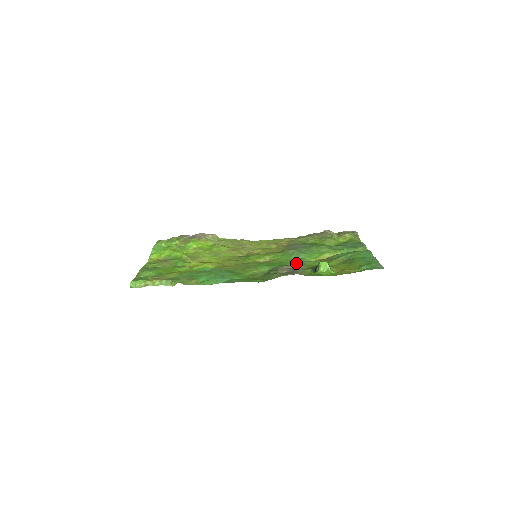
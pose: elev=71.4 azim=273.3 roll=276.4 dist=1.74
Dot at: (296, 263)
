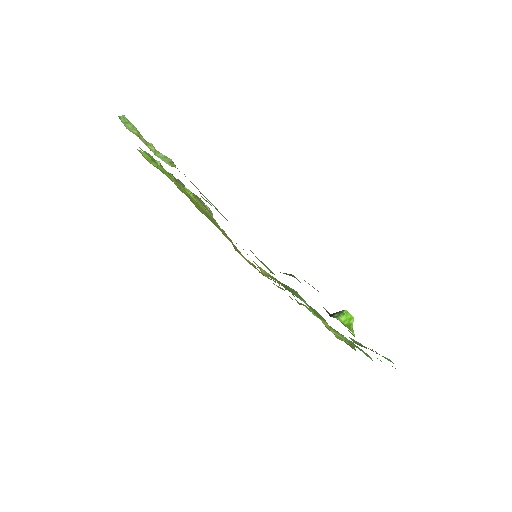
Dot at: occluded
